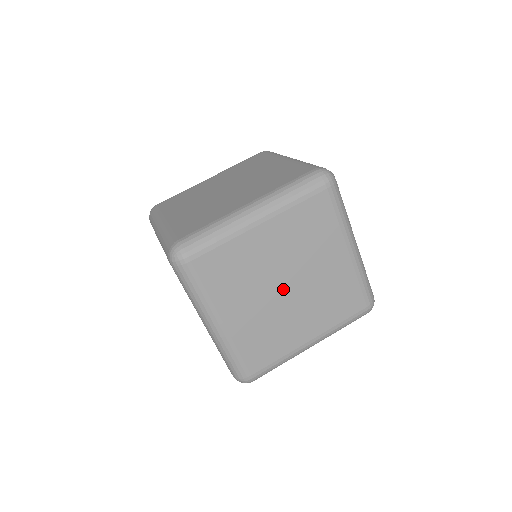
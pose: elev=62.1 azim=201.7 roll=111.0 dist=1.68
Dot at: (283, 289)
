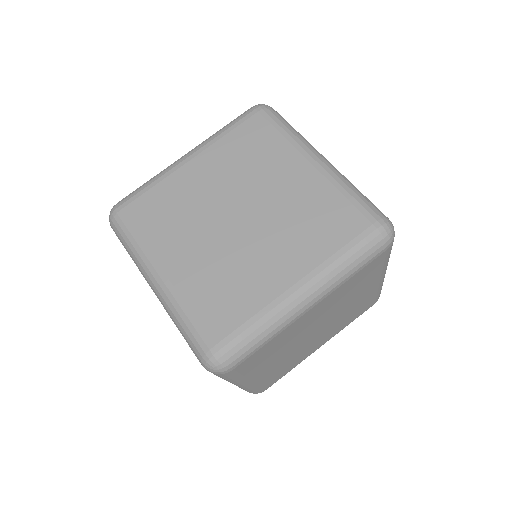
Dot at: (312, 334)
